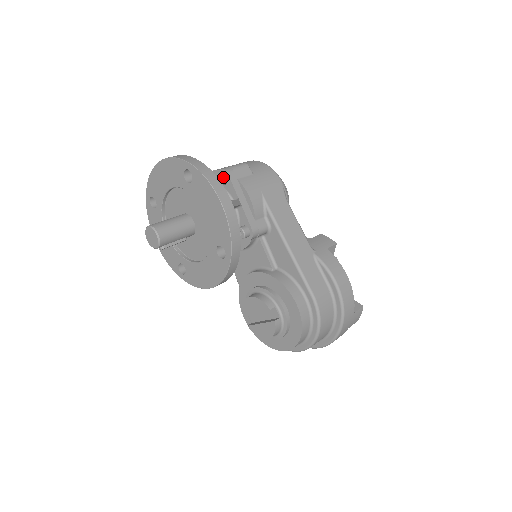
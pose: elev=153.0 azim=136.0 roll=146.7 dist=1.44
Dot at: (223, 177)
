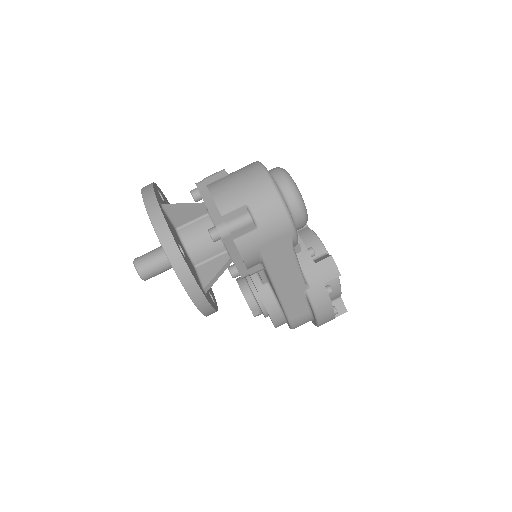
Dot at: (216, 238)
